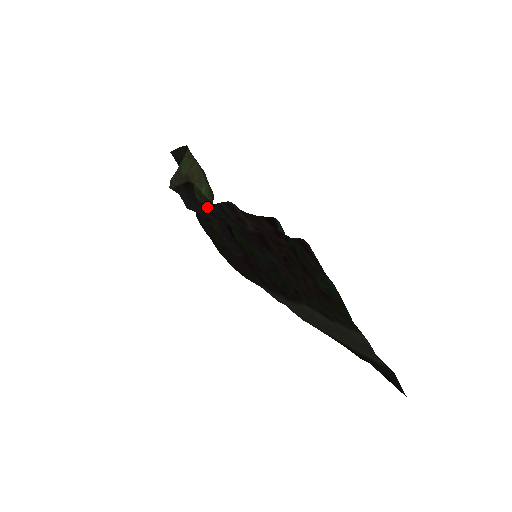
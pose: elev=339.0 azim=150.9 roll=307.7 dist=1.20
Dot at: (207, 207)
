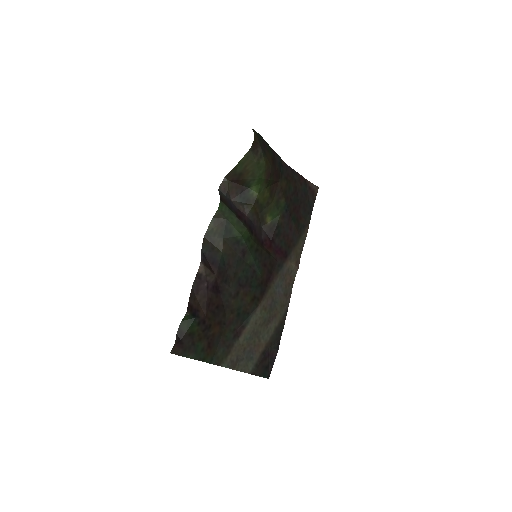
Dot at: (207, 242)
